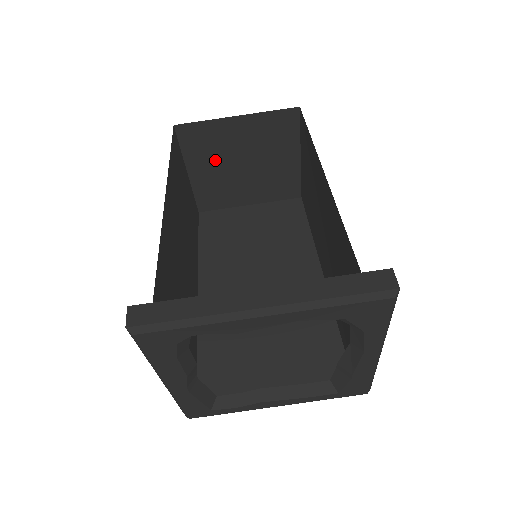
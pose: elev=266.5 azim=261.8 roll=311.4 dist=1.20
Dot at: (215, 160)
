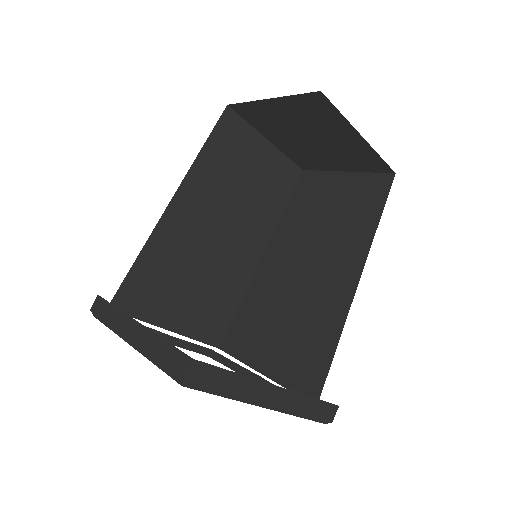
Dot at: (300, 119)
